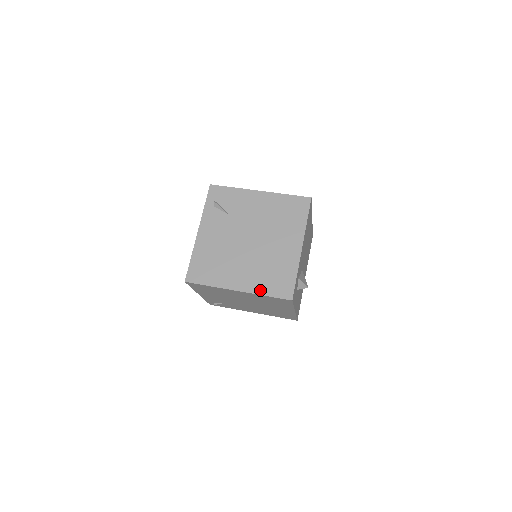
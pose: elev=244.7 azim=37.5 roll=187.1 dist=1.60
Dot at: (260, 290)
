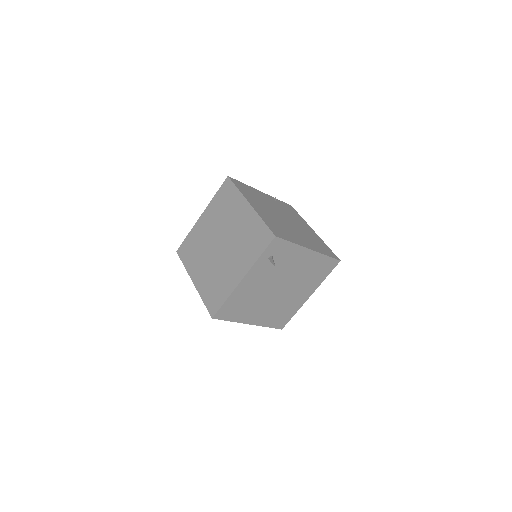
Dot at: (266, 324)
